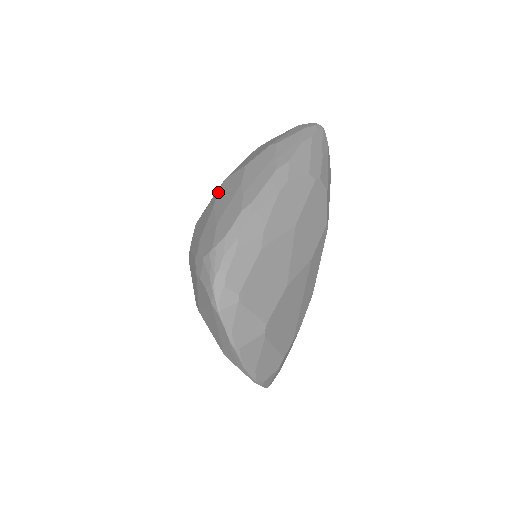
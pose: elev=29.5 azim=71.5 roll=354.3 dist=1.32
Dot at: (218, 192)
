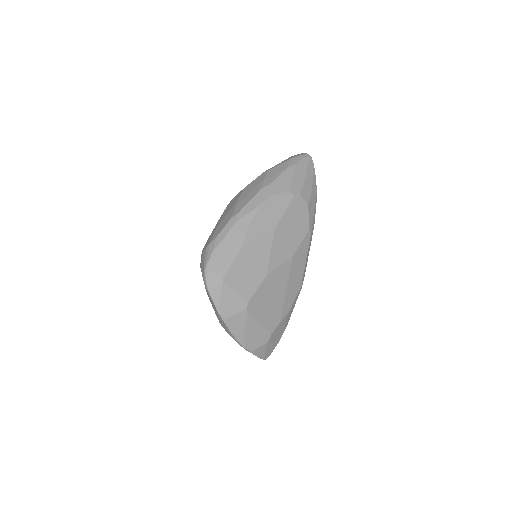
Dot at: (226, 208)
